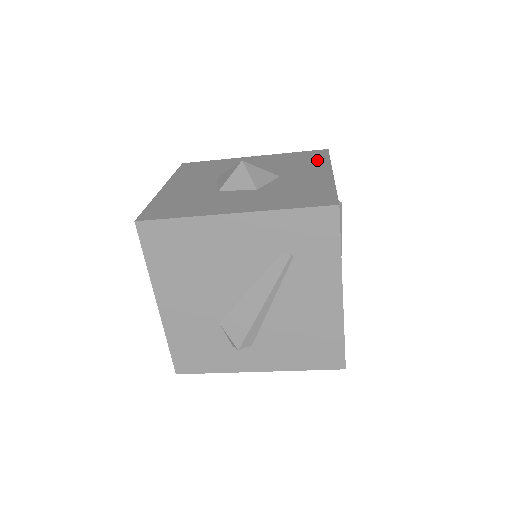
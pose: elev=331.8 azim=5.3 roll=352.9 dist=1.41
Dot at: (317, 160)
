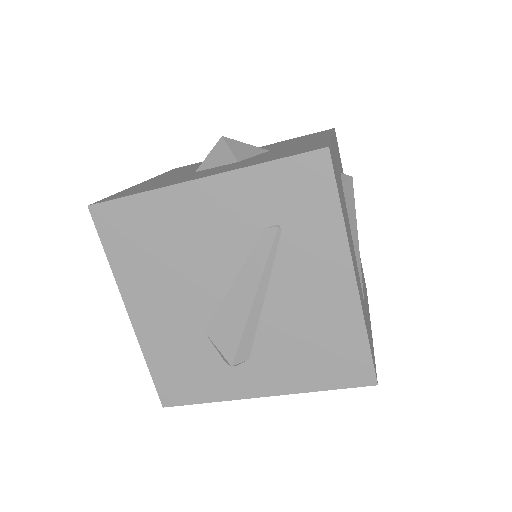
Dot at: (318, 134)
